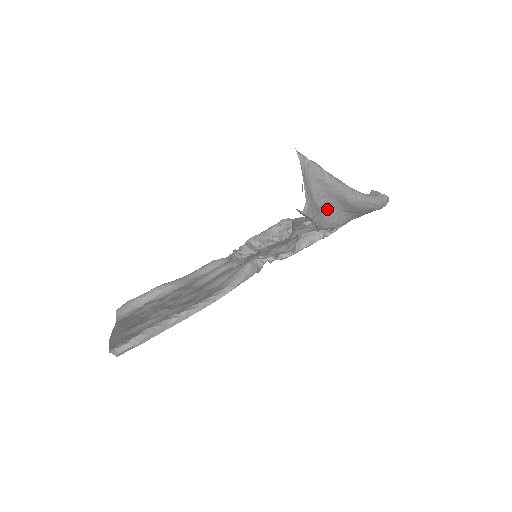
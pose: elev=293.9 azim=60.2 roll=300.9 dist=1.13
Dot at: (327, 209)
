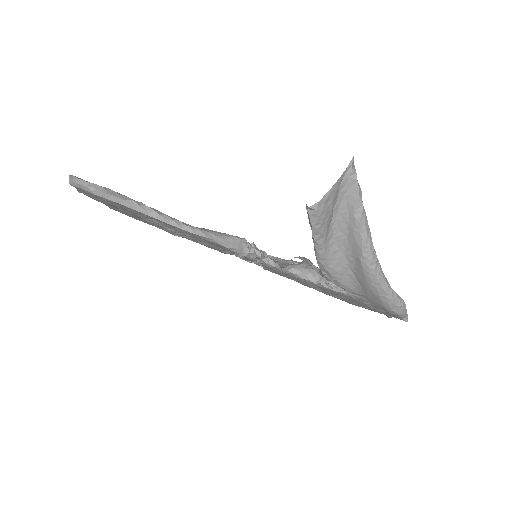
Dot at: (338, 248)
